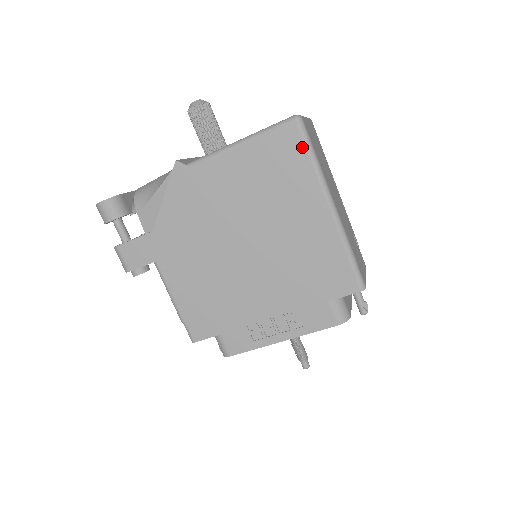
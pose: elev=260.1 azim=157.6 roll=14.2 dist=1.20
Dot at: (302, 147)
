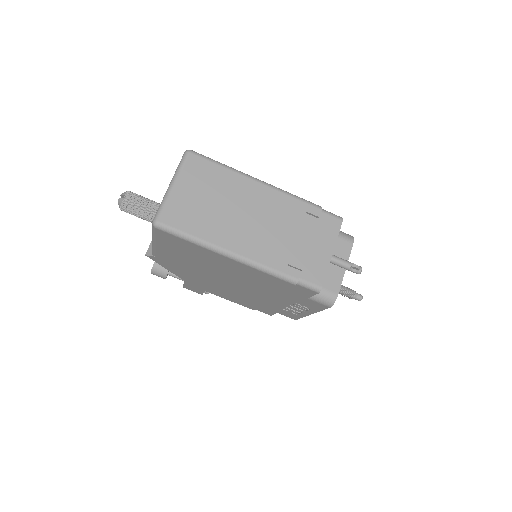
Dot at: (179, 239)
